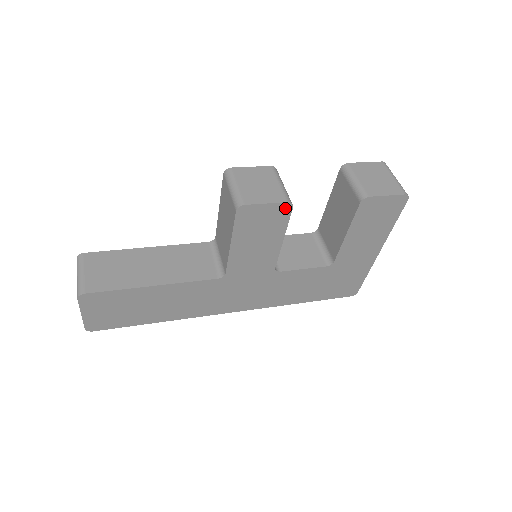
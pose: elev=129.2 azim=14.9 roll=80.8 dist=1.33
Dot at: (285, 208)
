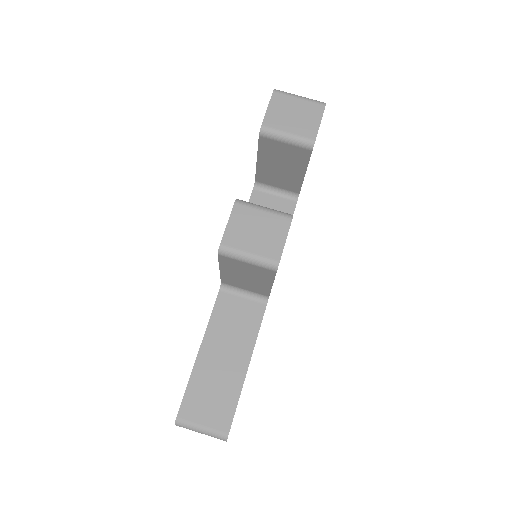
Dot at: occluded
